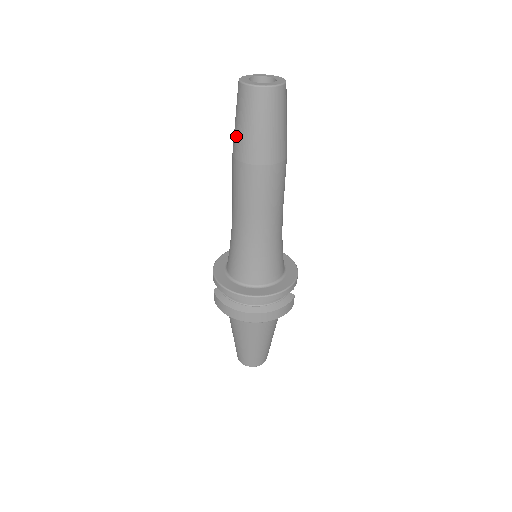
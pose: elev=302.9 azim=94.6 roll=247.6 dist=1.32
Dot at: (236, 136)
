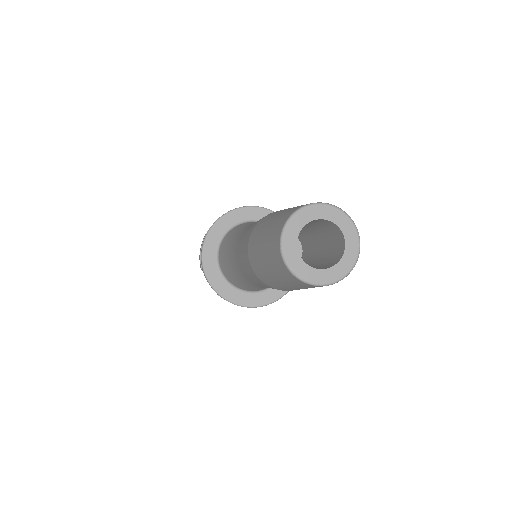
Dot at: (277, 286)
